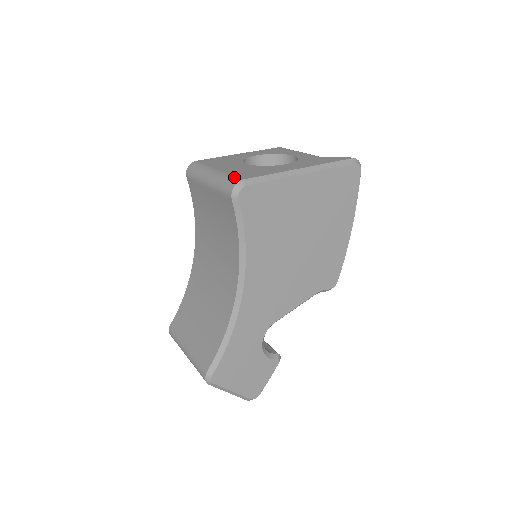
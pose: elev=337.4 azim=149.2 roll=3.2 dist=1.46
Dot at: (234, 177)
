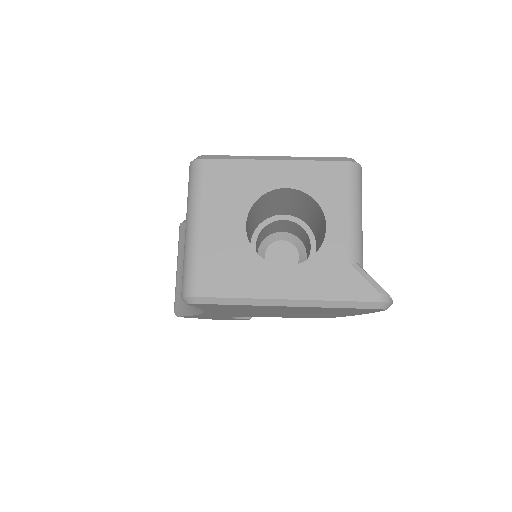
Dot at: (194, 278)
